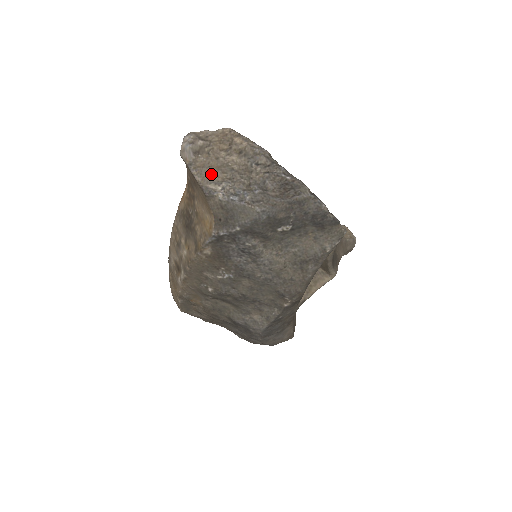
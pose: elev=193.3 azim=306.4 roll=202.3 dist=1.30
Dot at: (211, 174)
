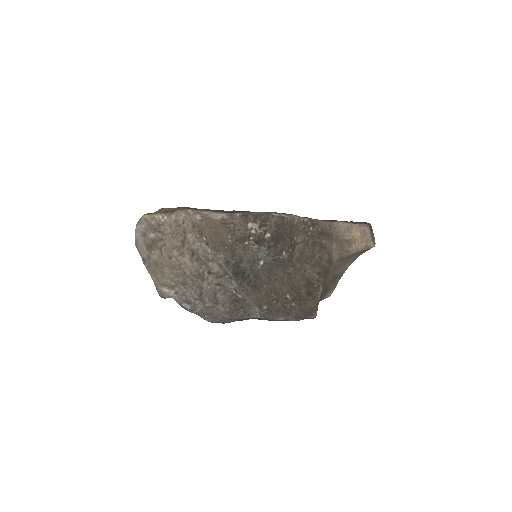
Dot at: (164, 276)
